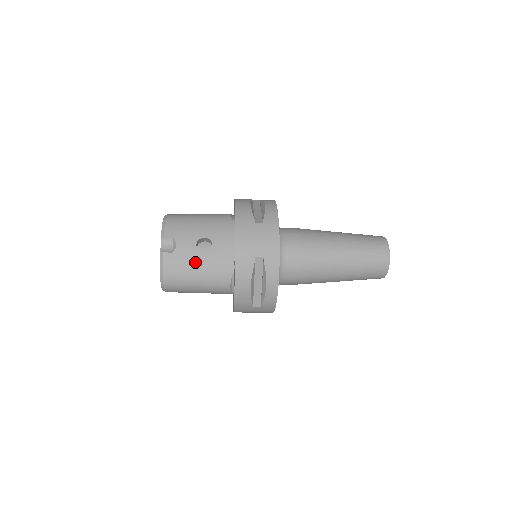
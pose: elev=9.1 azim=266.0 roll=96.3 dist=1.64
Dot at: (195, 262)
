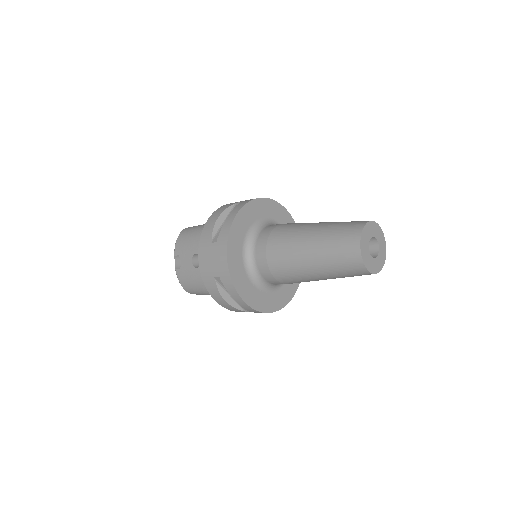
Dot at: (194, 276)
